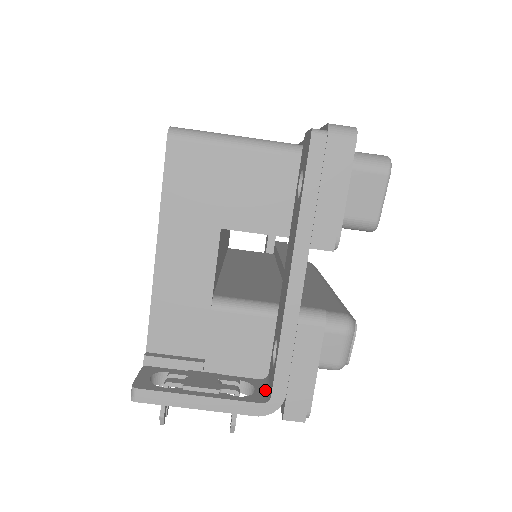
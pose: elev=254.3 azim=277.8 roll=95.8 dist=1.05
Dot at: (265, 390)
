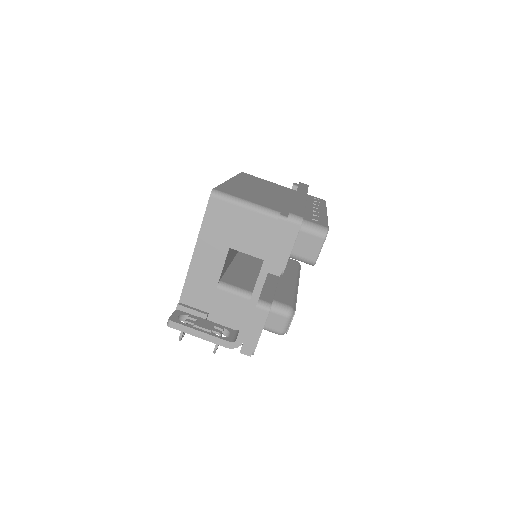
Dot at: (235, 336)
